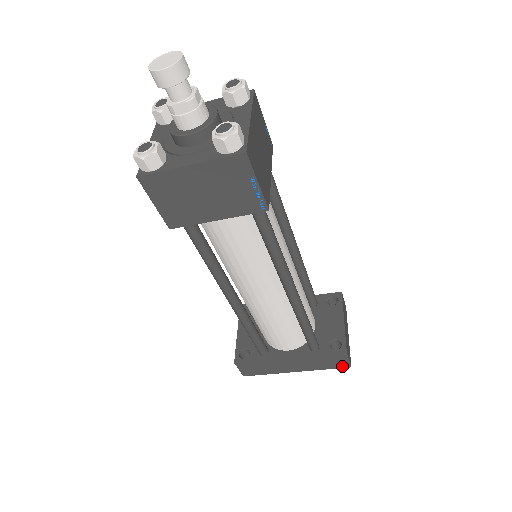
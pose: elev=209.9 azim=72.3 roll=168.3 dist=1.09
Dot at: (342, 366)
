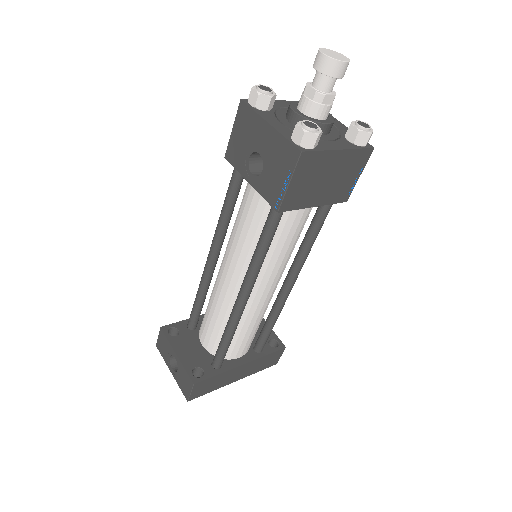
Dot at: (272, 364)
